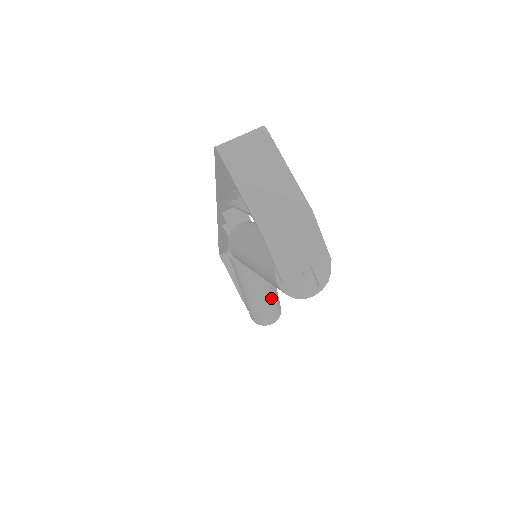
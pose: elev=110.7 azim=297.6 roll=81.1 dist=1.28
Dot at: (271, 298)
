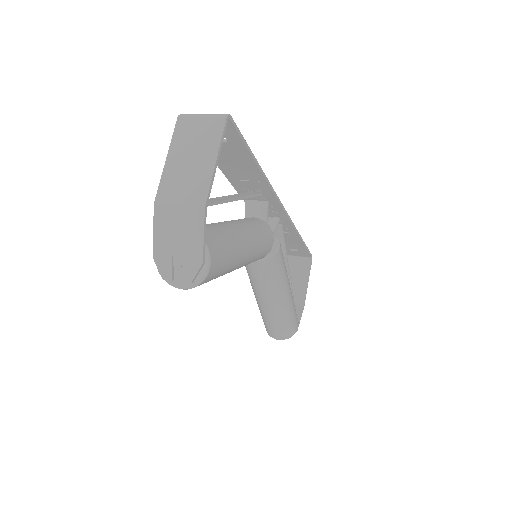
Dot at: (275, 311)
